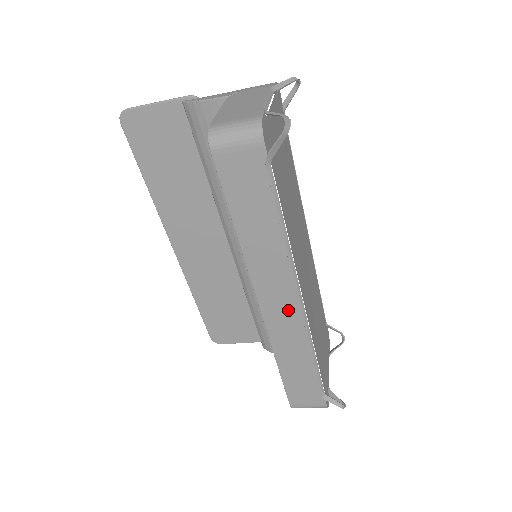
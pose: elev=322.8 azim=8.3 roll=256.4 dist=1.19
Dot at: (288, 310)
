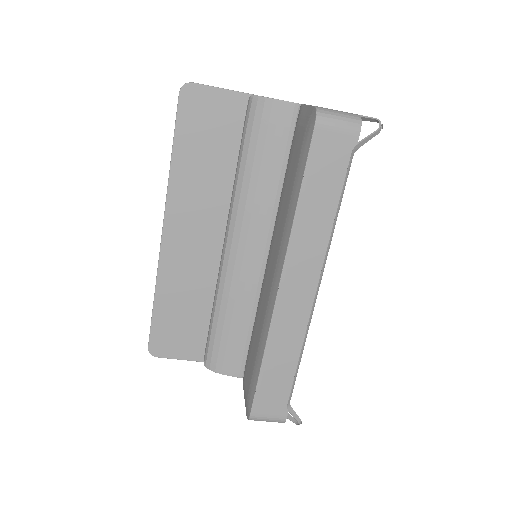
Dot at: (303, 298)
